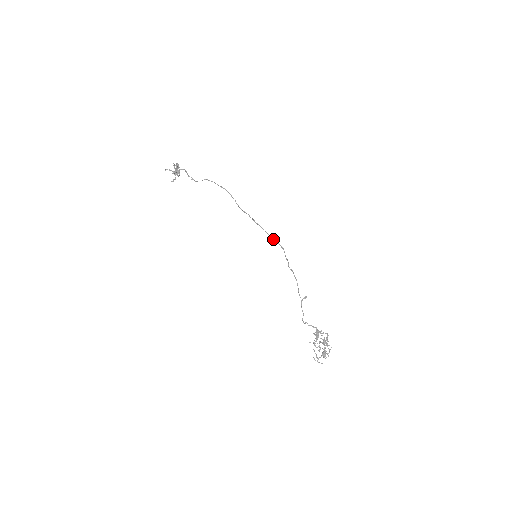
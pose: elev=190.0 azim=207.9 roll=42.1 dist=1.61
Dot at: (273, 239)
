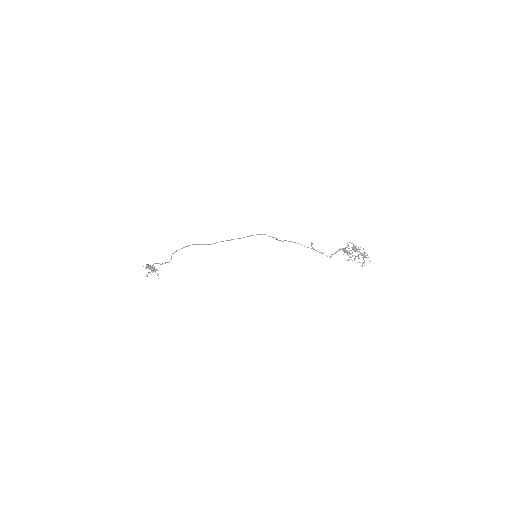
Dot at: occluded
